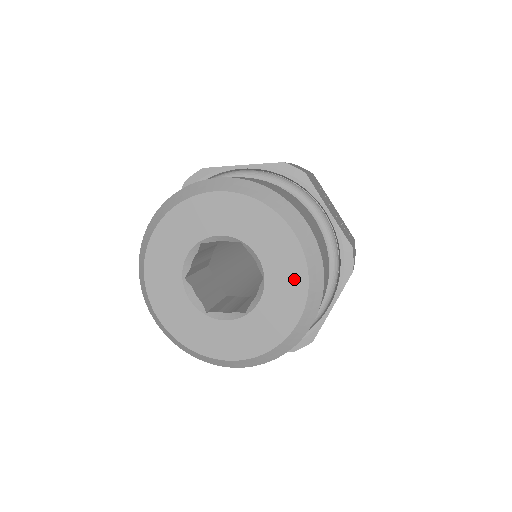
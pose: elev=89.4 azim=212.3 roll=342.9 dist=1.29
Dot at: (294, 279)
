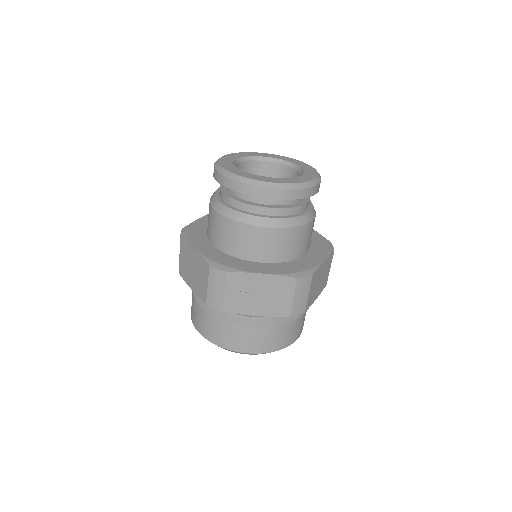
Dot at: occluded
